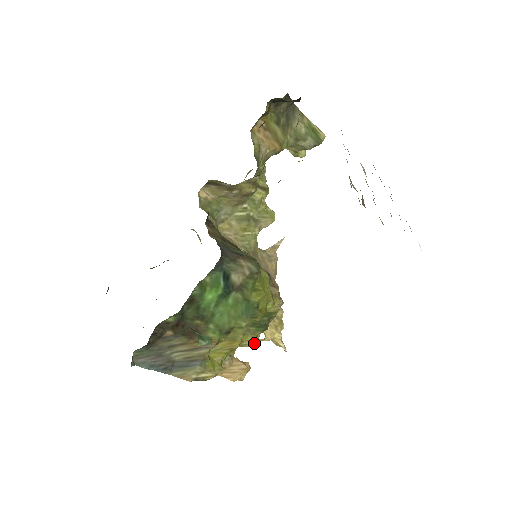
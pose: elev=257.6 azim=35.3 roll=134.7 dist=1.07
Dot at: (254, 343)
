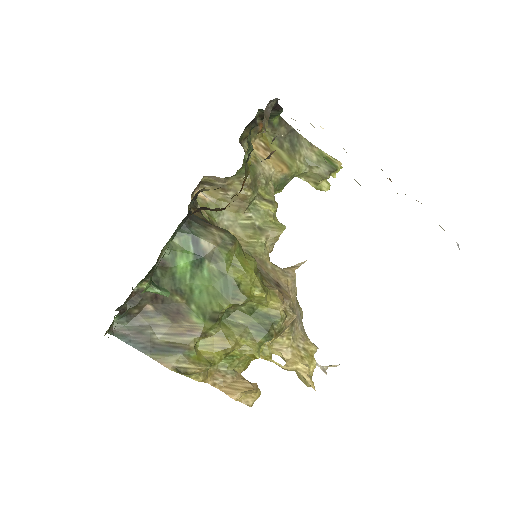
Dot at: (255, 351)
